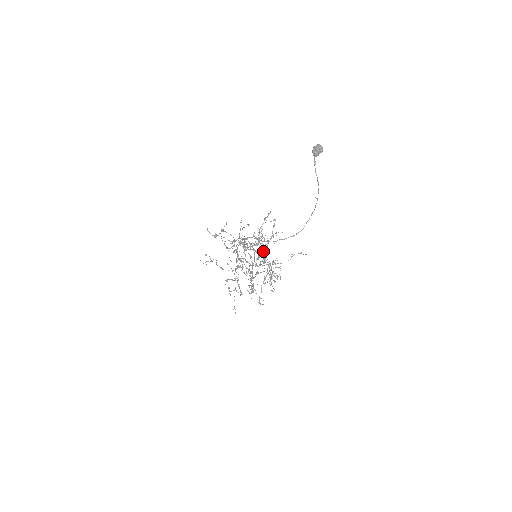
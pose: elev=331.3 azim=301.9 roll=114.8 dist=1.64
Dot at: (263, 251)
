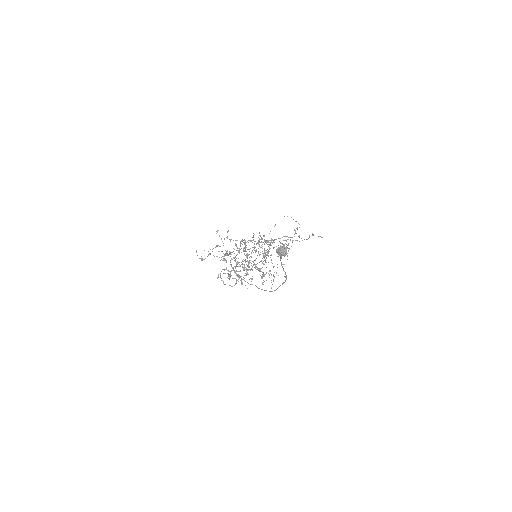
Dot at: (257, 263)
